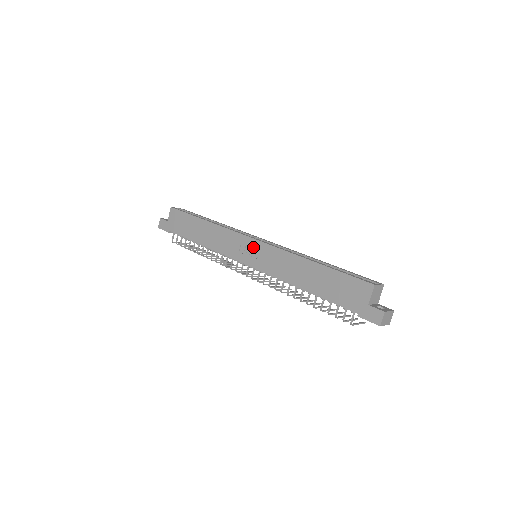
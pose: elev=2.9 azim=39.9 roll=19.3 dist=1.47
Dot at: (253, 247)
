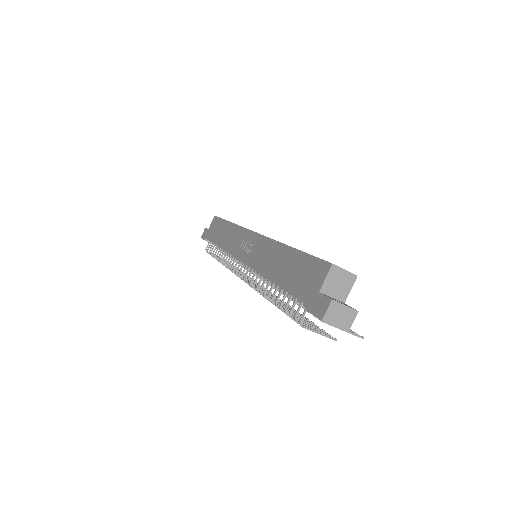
Dot at: (250, 241)
